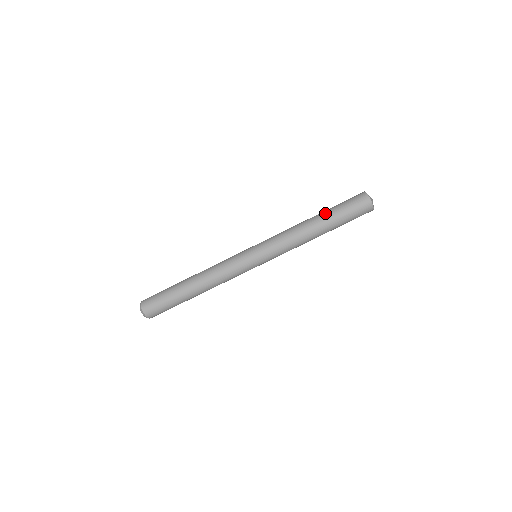
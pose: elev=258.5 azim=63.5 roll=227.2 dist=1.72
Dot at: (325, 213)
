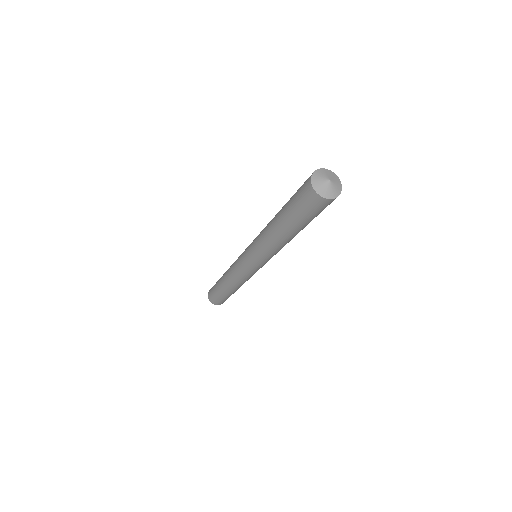
Dot at: (283, 220)
